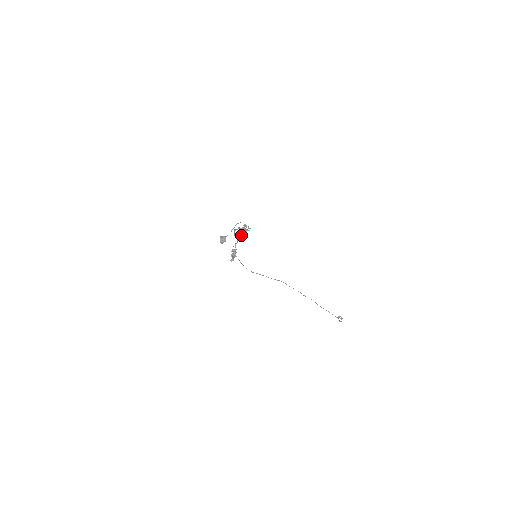
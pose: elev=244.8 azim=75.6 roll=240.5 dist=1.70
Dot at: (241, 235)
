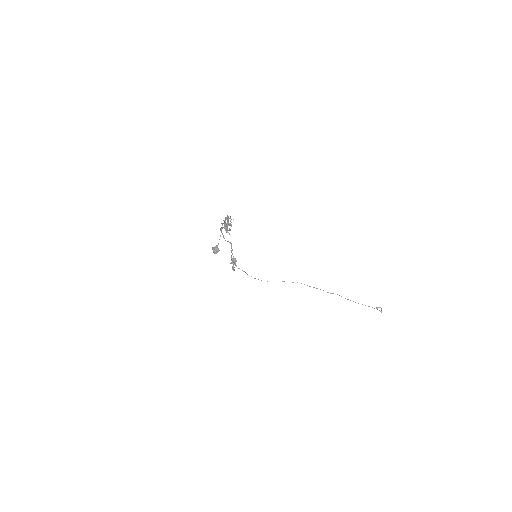
Dot at: (226, 228)
